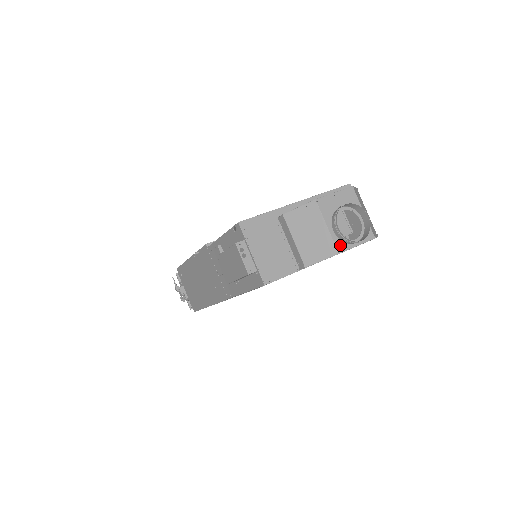
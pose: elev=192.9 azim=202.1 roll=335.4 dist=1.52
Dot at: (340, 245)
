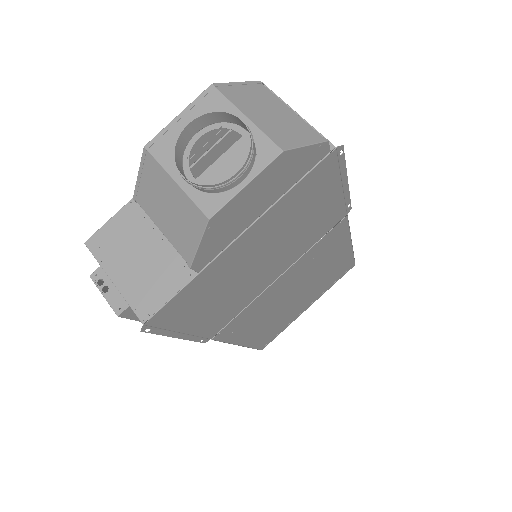
Dot at: (208, 202)
